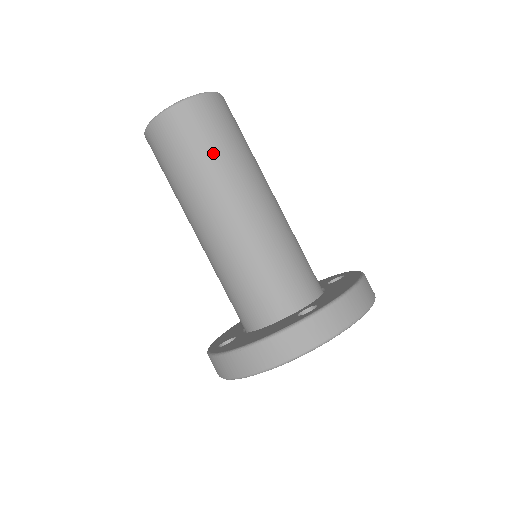
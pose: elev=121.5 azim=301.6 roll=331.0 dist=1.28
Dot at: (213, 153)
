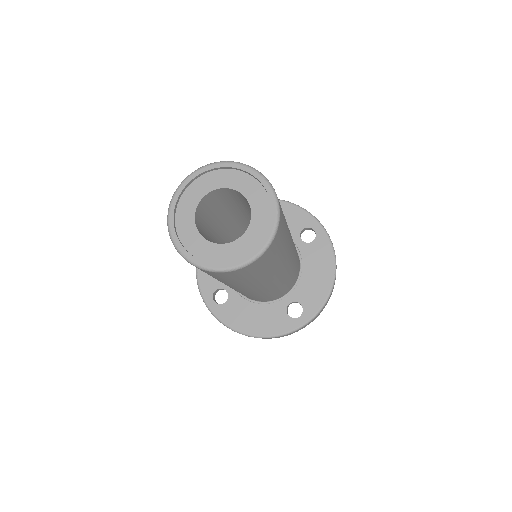
Dot at: (261, 276)
